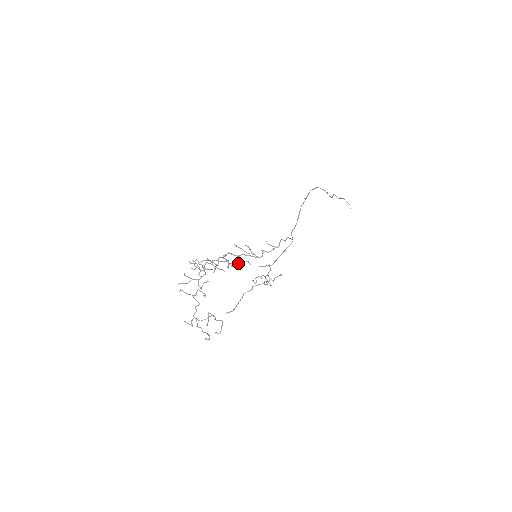
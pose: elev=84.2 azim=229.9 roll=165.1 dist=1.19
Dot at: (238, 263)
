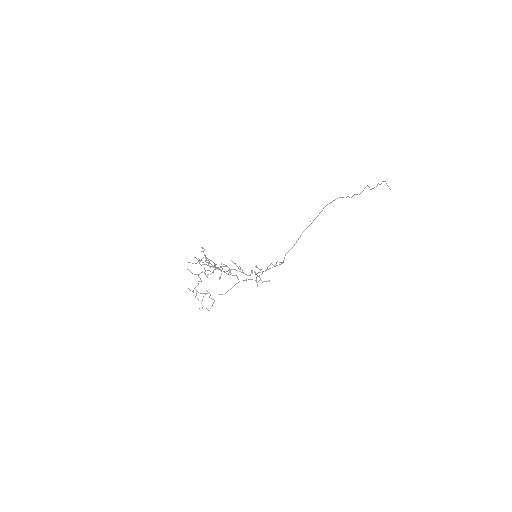
Dot at: (230, 274)
